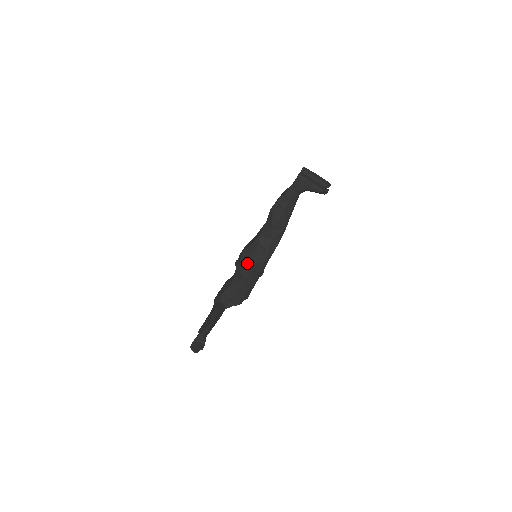
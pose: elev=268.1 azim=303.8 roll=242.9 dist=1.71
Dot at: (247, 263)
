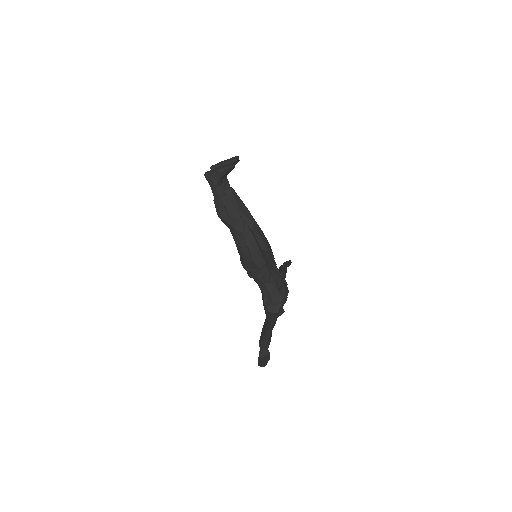
Dot at: (250, 268)
